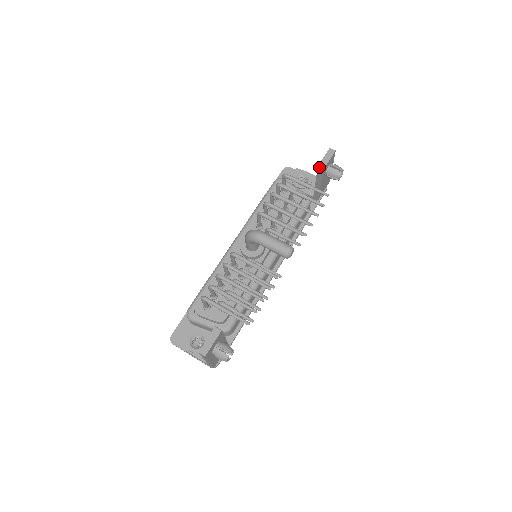
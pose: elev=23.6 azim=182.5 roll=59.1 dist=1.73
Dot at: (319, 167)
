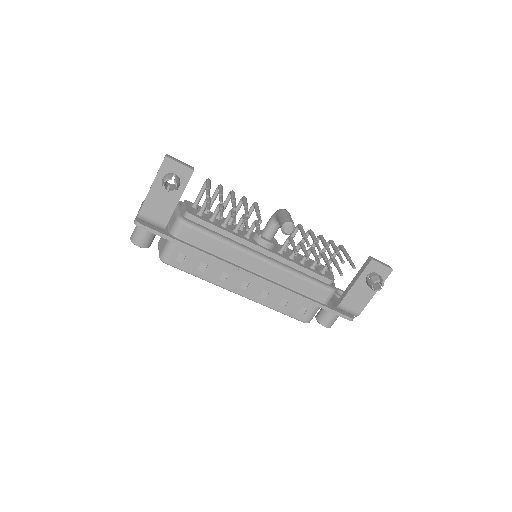
Dot at: (370, 257)
